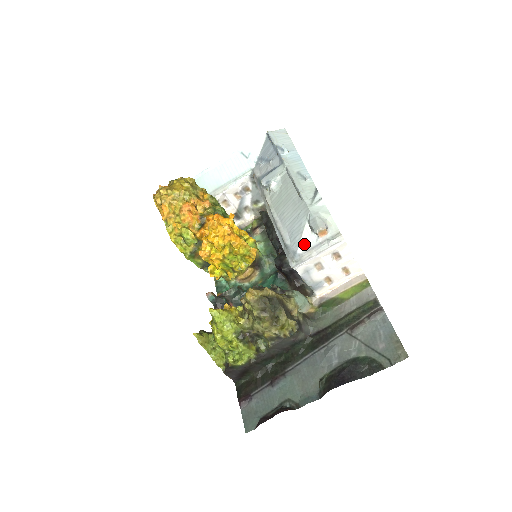
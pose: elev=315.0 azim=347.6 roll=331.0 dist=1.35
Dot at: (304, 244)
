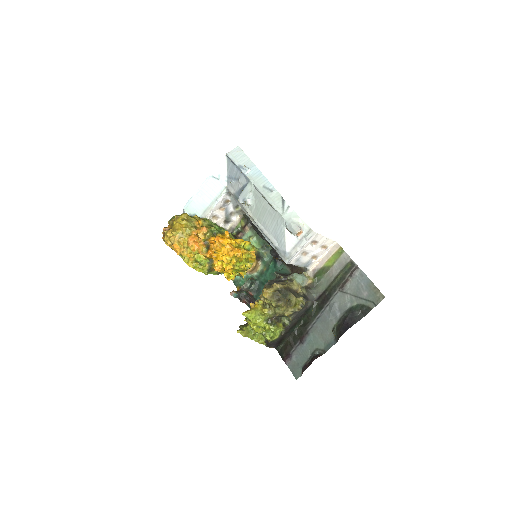
Dot at: (289, 244)
